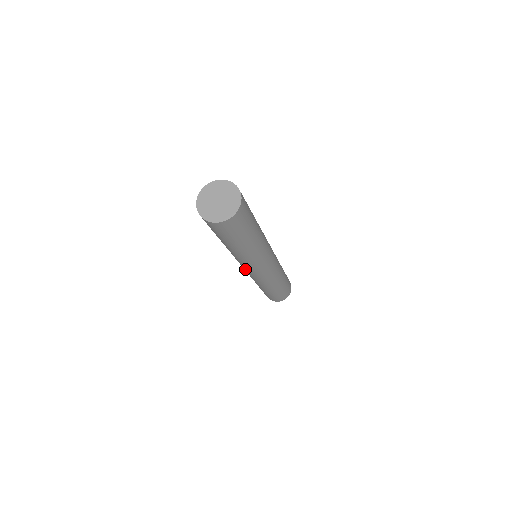
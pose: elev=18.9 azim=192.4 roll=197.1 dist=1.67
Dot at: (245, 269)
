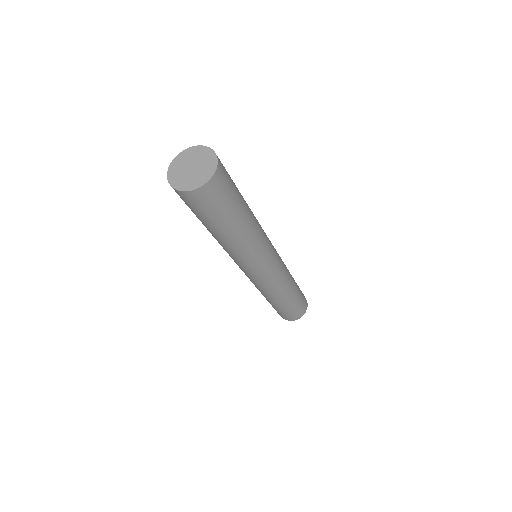
Dot at: (241, 269)
